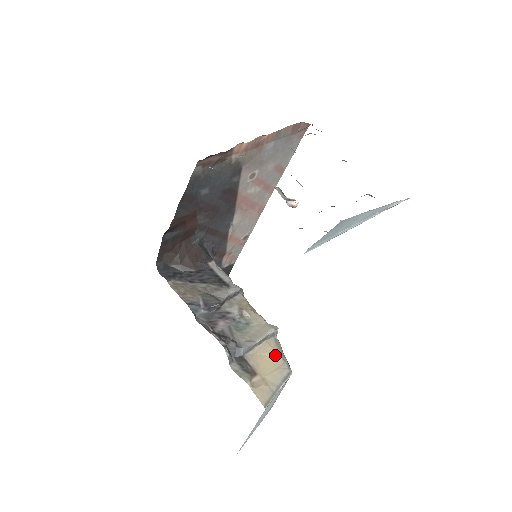
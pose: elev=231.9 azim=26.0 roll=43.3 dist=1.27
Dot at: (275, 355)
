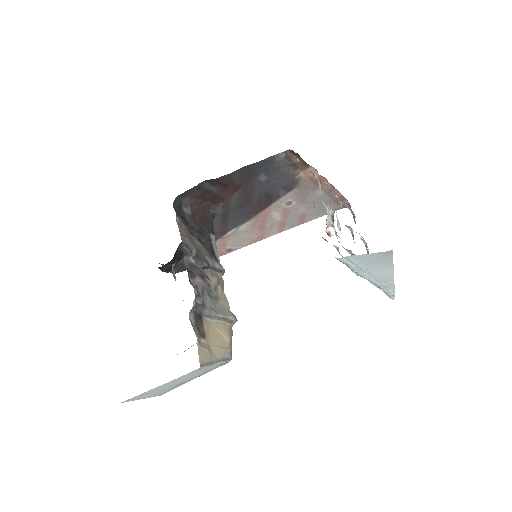
Dot at: (226, 337)
